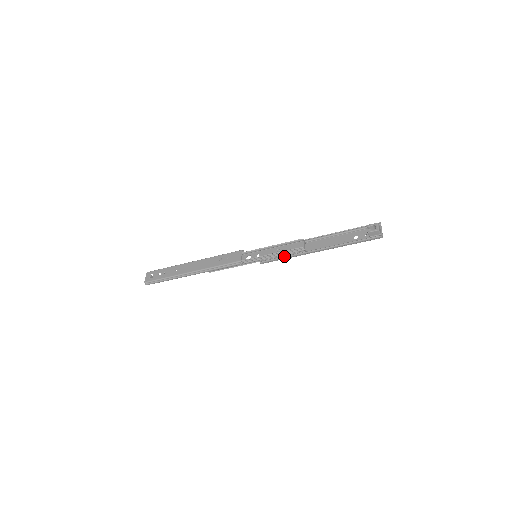
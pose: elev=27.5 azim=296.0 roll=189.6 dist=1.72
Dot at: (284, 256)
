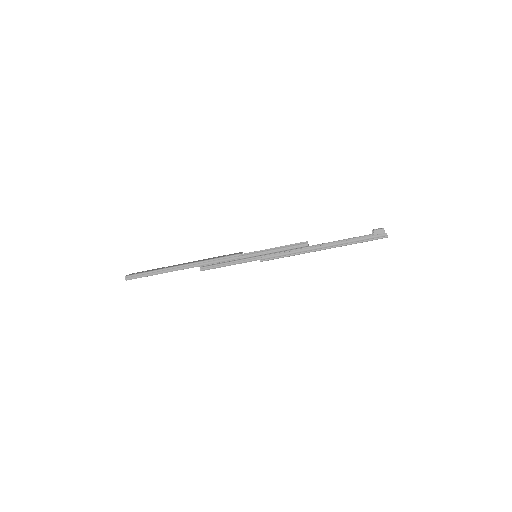
Dot at: (286, 252)
